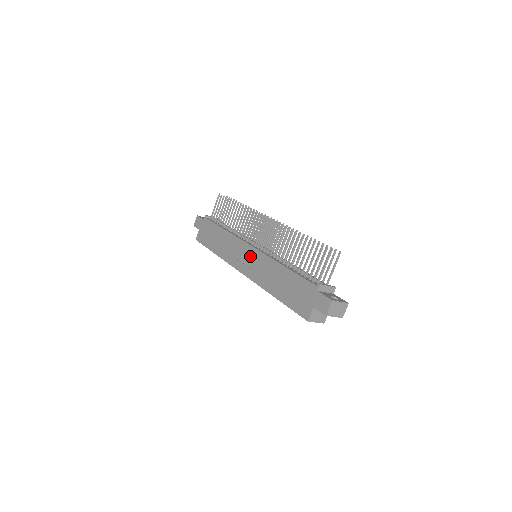
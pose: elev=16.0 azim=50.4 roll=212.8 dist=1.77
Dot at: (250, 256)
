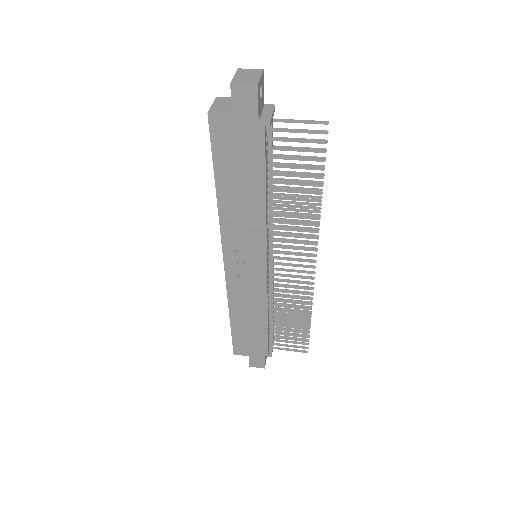
Dot at: (253, 270)
